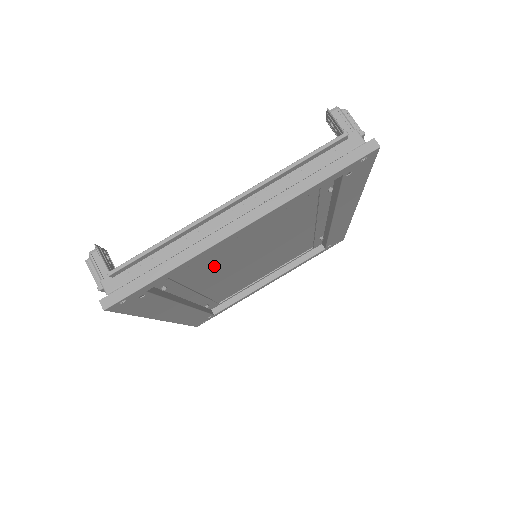
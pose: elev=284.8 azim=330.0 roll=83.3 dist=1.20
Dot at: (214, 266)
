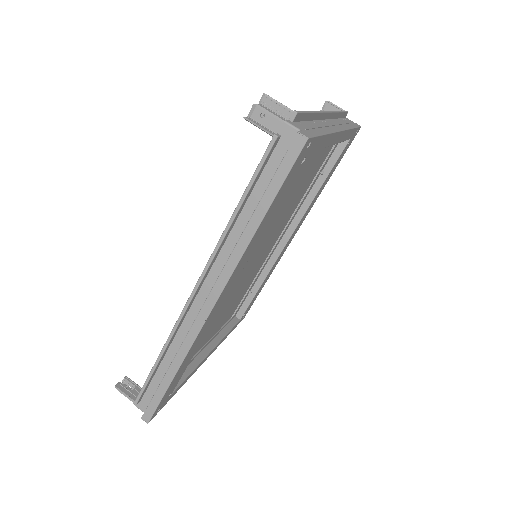
Dot at: occluded
